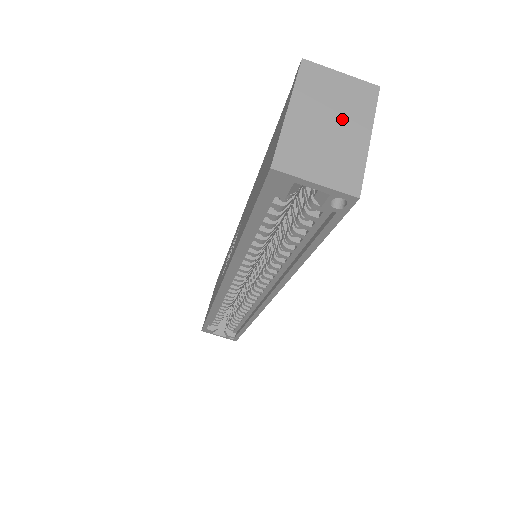
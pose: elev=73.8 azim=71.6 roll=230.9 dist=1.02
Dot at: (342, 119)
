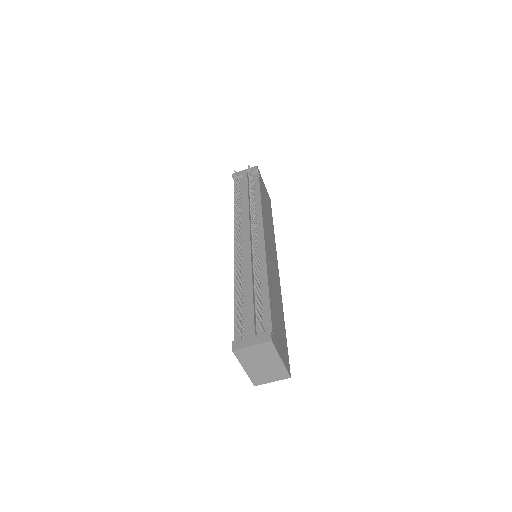
Dot at: (266, 361)
